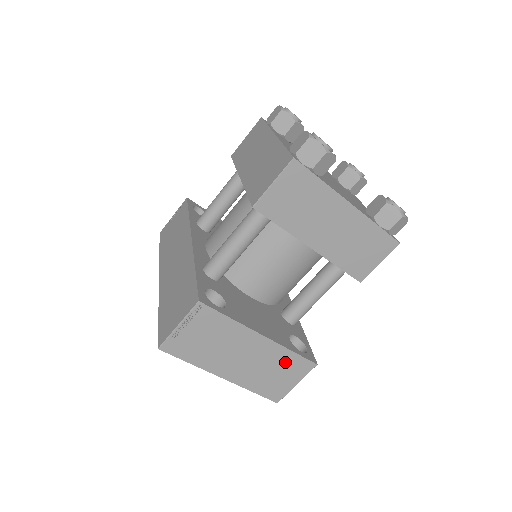
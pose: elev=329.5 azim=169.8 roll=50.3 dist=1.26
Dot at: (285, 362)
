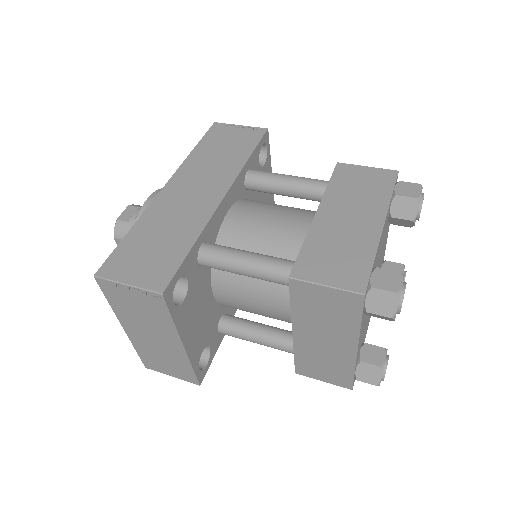
Dot at: (180, 365)
